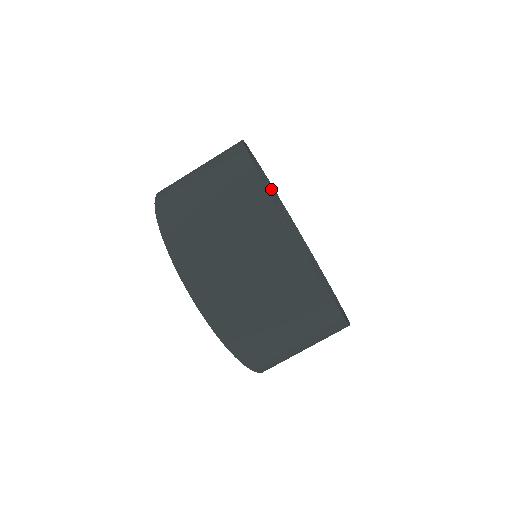
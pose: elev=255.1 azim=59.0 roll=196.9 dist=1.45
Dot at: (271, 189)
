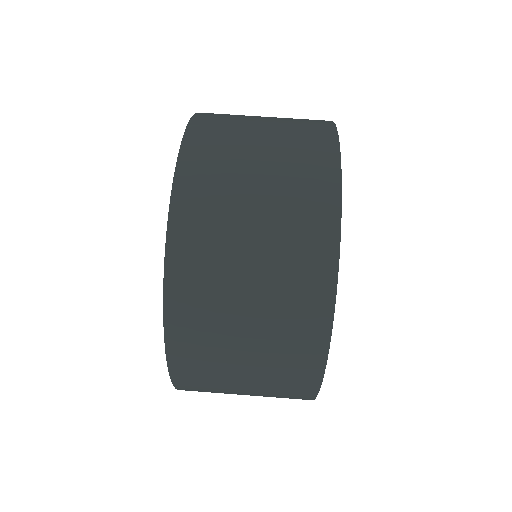
Dot at: occluded
